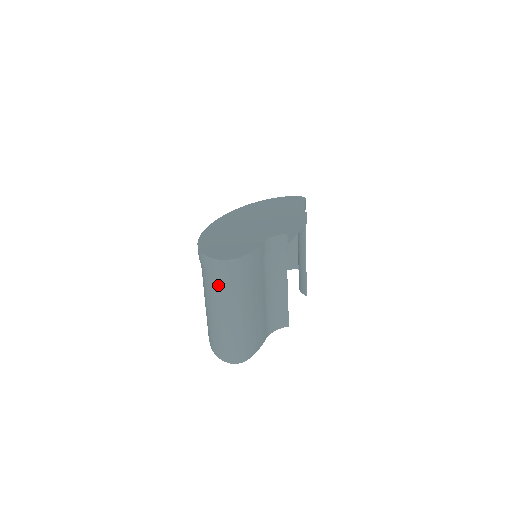
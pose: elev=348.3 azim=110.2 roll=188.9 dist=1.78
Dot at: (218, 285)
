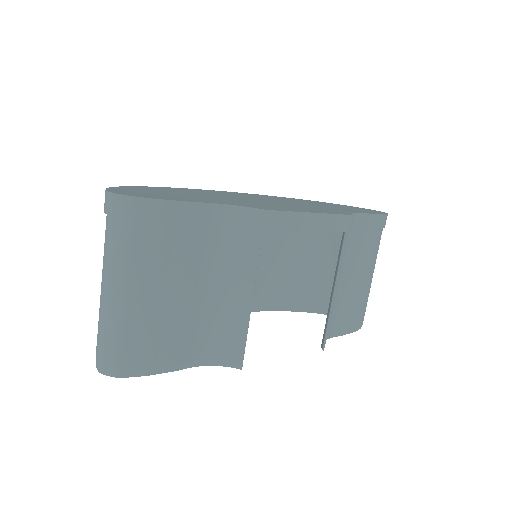
Dot at: (105, 235)
